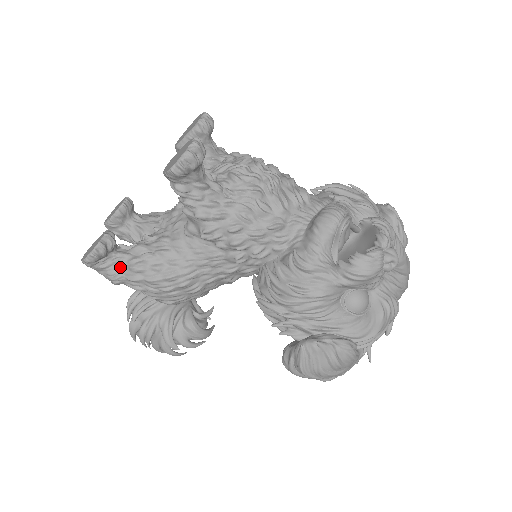
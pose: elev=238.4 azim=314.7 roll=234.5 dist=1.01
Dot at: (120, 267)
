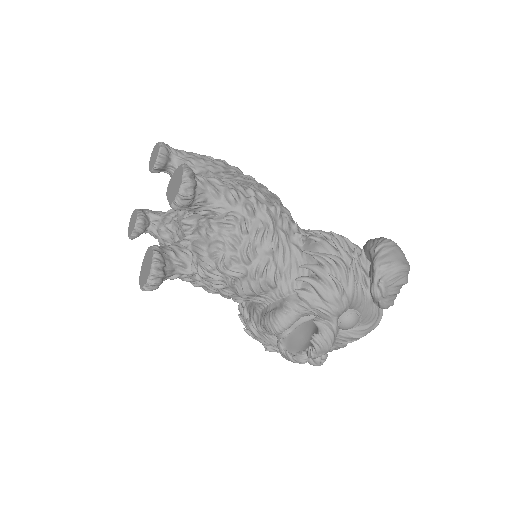
Dot at: (155, 236)
